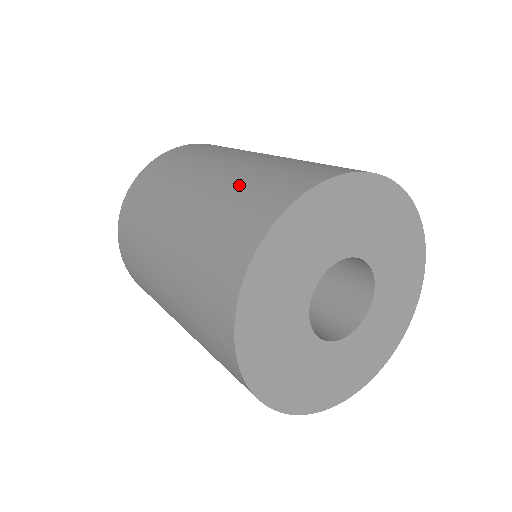
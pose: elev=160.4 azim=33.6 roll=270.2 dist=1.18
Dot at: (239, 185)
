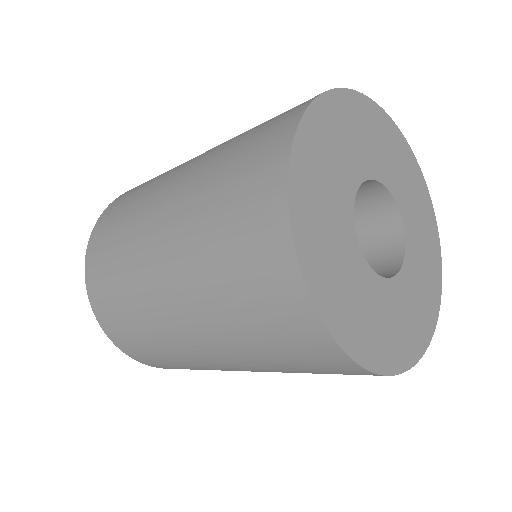
Dot at: (235, 140)
